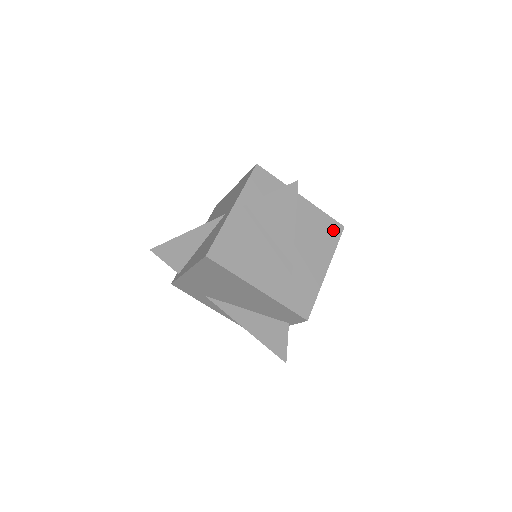
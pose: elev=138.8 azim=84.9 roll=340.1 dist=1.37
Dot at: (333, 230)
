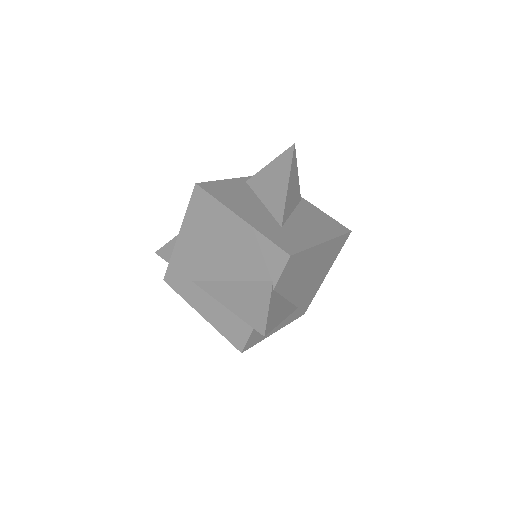
Dot at: (337, 227)
